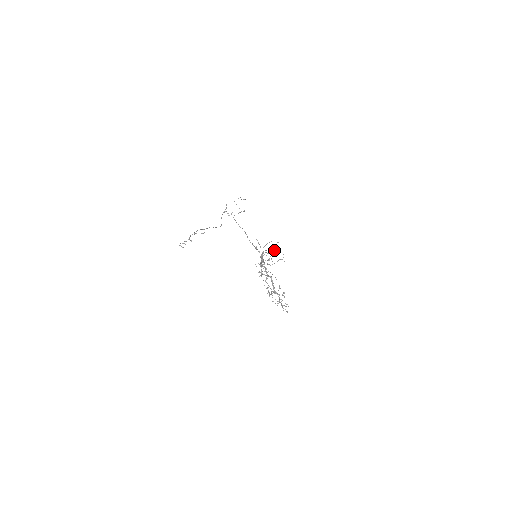
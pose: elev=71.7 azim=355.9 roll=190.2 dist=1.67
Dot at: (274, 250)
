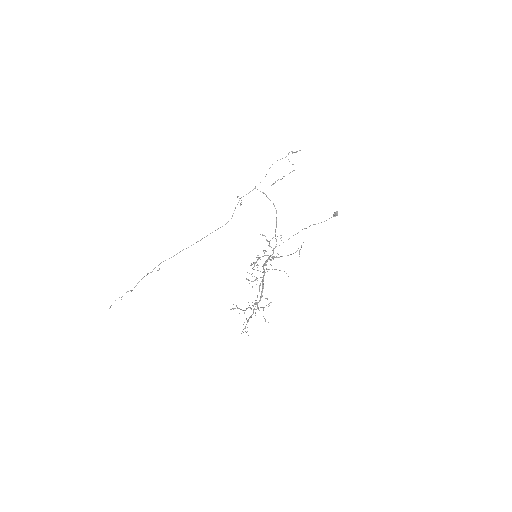
Dot at: (334, 213)
